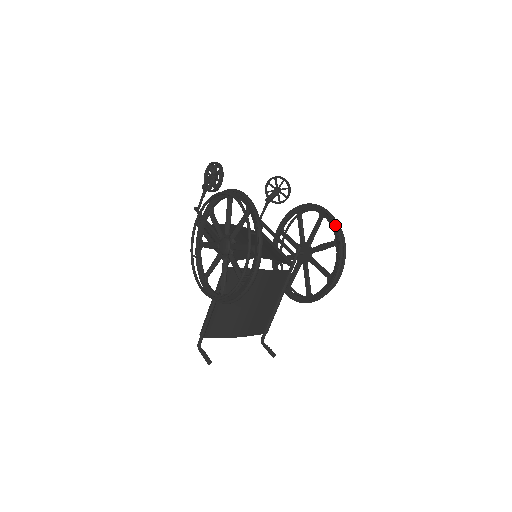
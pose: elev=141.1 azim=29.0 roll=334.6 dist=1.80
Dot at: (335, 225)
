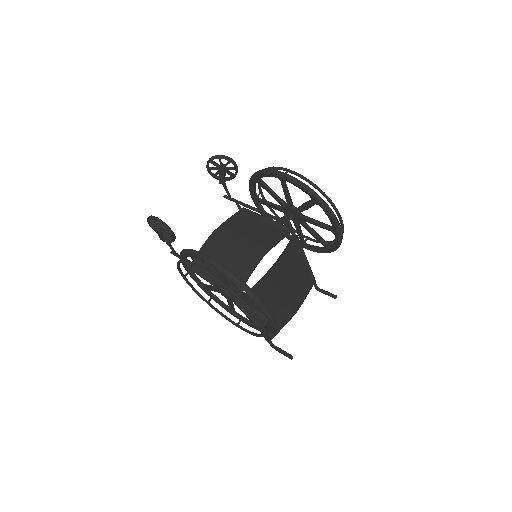
Dot at: (301, 187)
